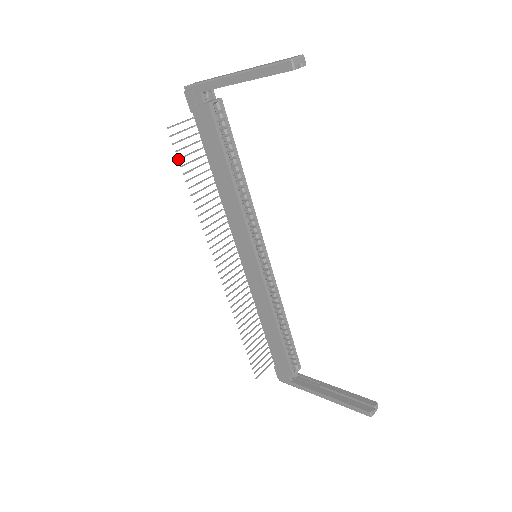
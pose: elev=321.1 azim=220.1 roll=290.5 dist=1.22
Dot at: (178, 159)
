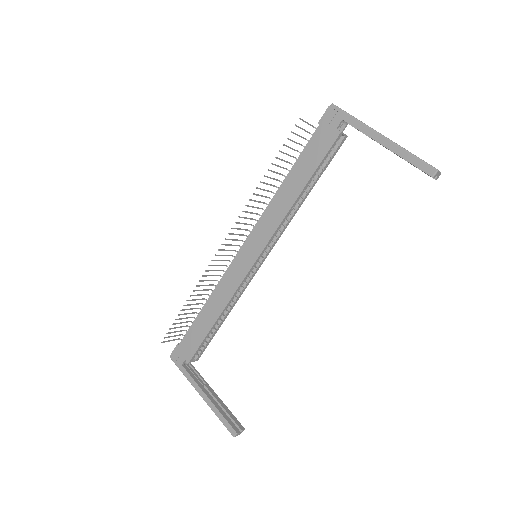
Dot at: (284, 144)
